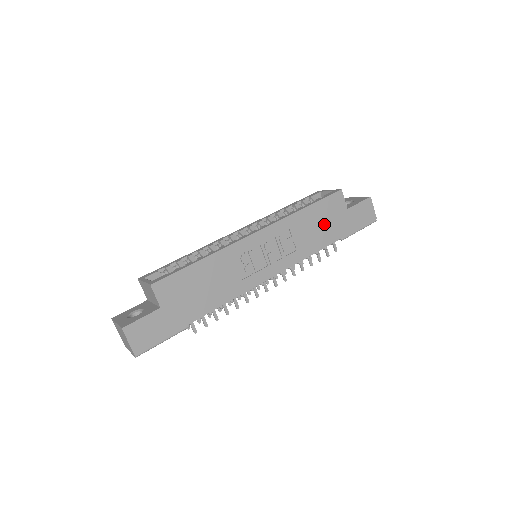
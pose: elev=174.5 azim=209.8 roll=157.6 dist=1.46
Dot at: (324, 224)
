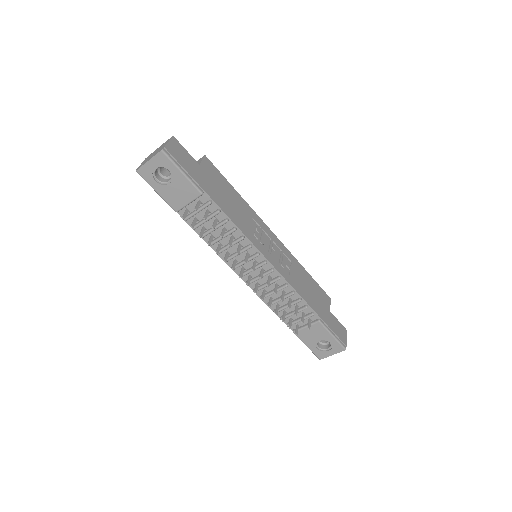
Dot at: (313, 294)
